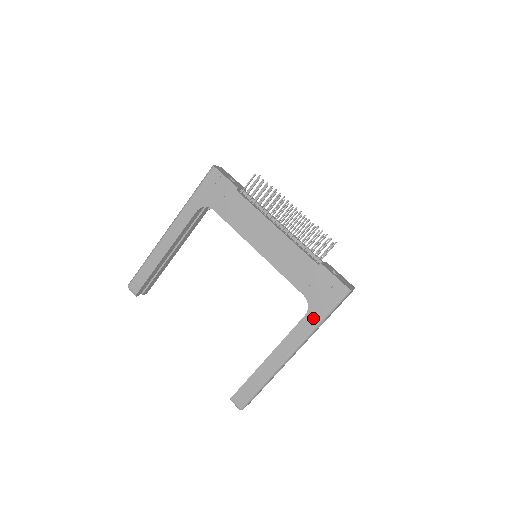
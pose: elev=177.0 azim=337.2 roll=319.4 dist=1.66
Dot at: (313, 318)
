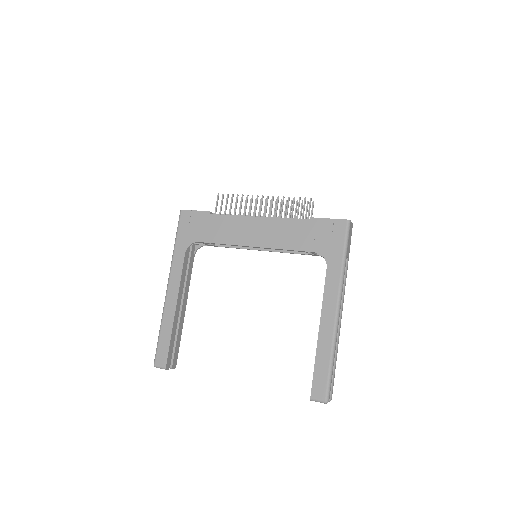
Dot at: (335, 264)
